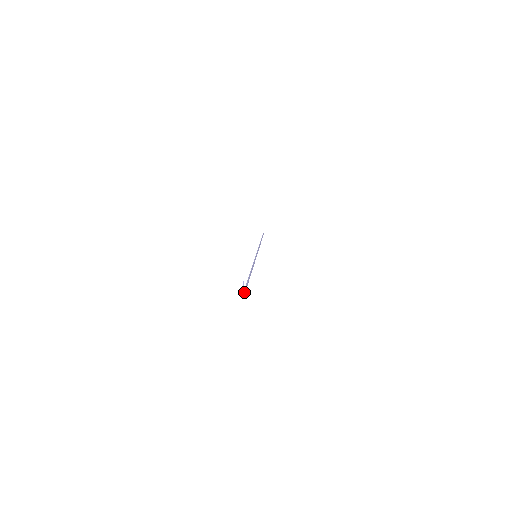
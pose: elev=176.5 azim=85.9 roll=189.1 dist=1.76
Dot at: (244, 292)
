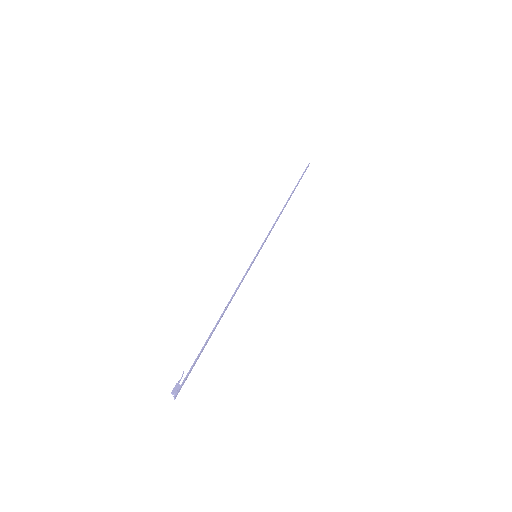
Dot at: occluded
